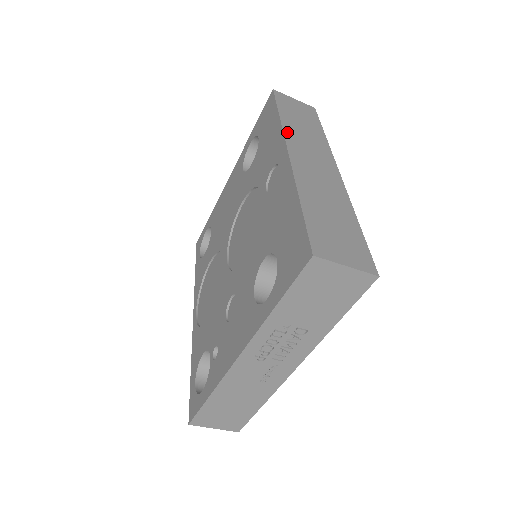
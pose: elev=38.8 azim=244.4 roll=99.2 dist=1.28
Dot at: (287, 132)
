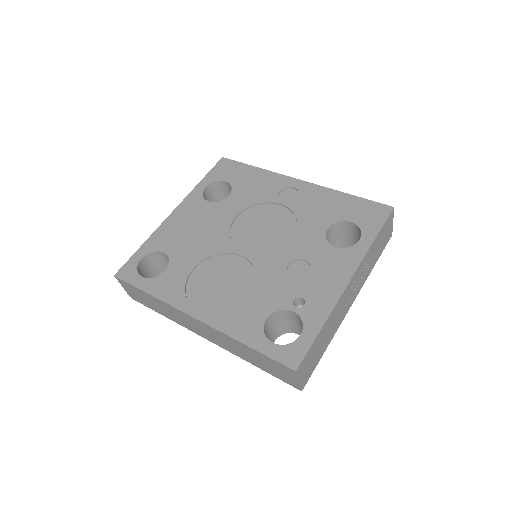
Dot at: occluded
